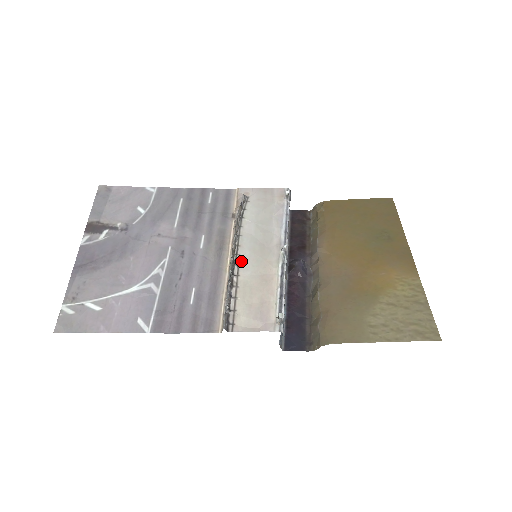
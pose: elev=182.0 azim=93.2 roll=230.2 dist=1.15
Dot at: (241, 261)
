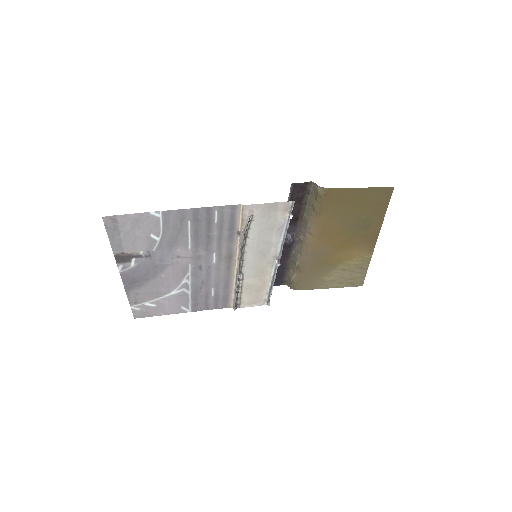
Dot at: (245, 271)
